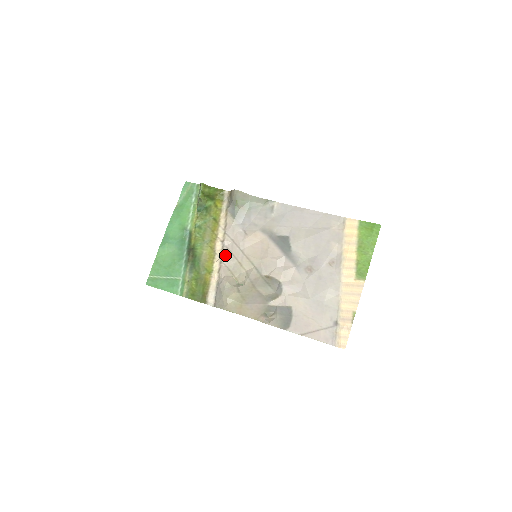
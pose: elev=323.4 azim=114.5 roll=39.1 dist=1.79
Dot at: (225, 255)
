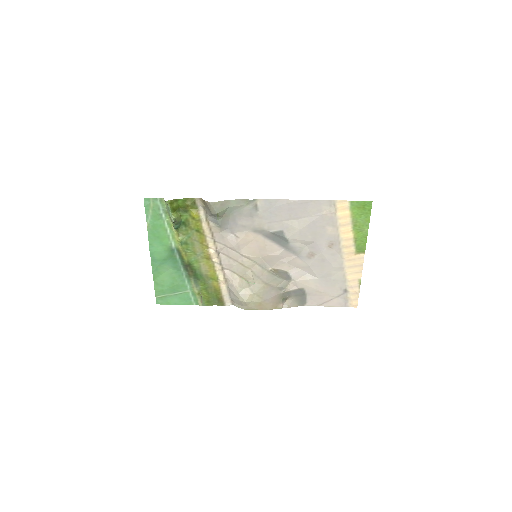
Dot at: (224, 261)
